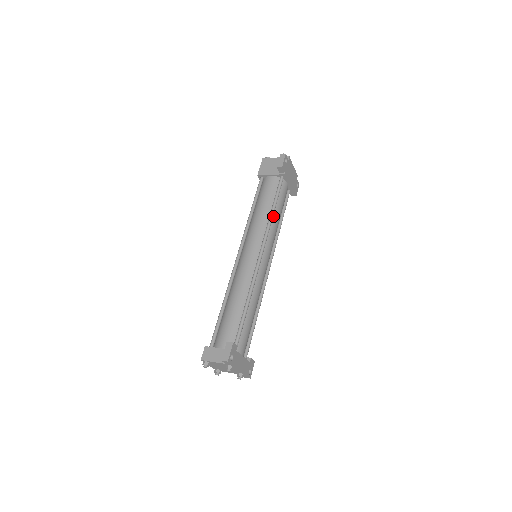
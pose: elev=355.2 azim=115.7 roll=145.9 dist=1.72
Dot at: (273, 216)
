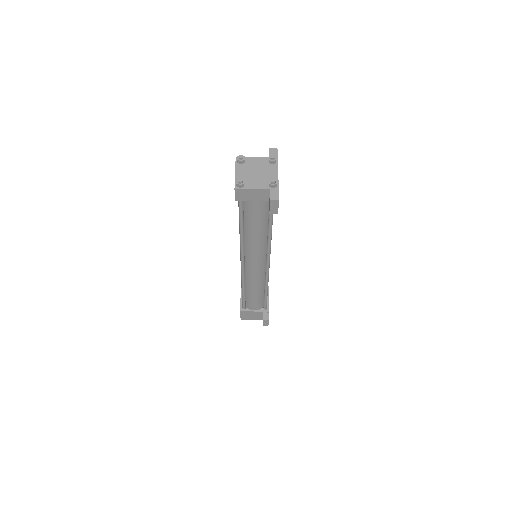
Dot at: occluded
